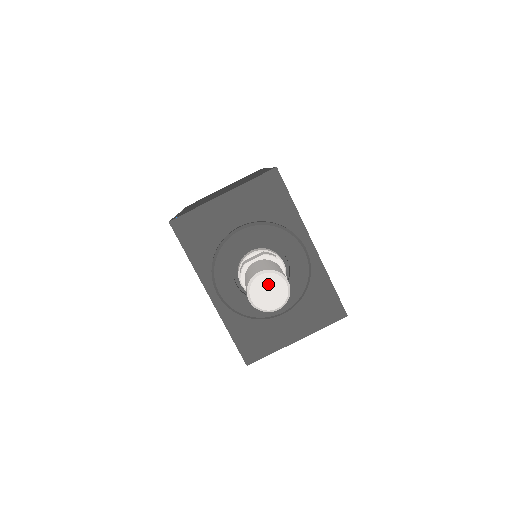
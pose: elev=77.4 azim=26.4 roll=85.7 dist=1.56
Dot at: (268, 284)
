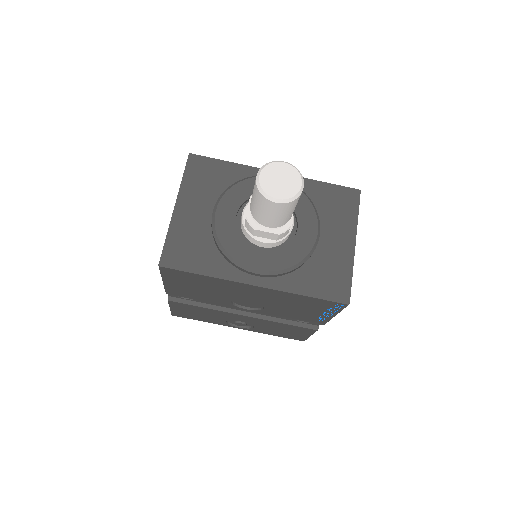
Dot at: (273, 176)
